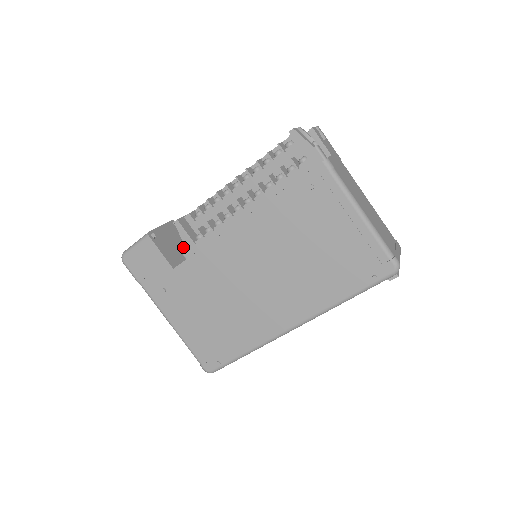
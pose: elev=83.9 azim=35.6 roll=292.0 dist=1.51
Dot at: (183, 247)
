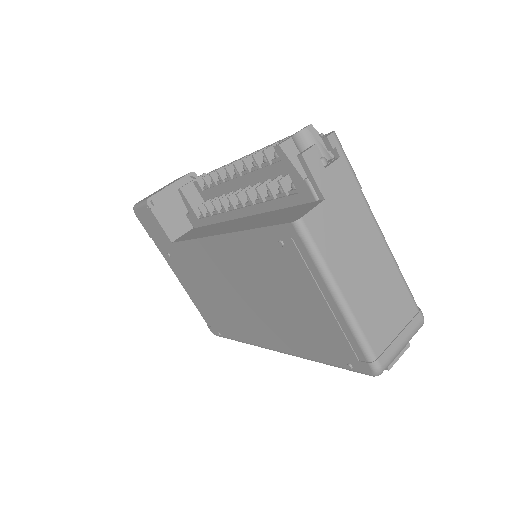
Dot at: (189, 216)
